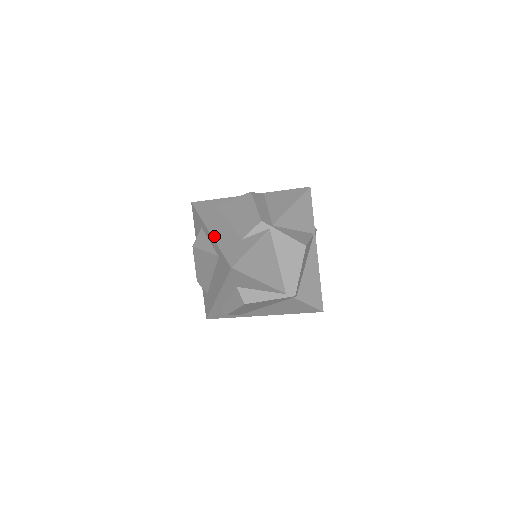
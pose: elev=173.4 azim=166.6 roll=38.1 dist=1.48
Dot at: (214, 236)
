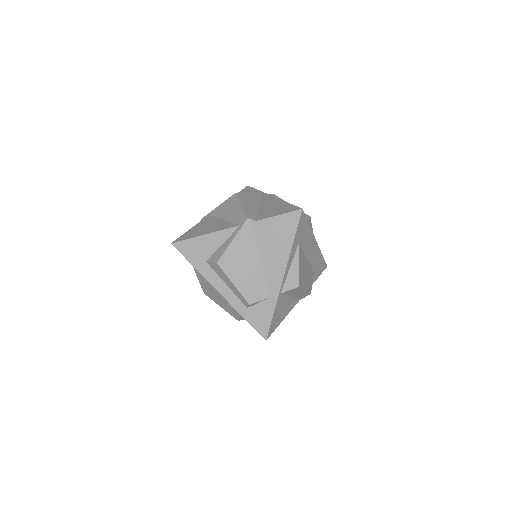
Dot at: occluded
